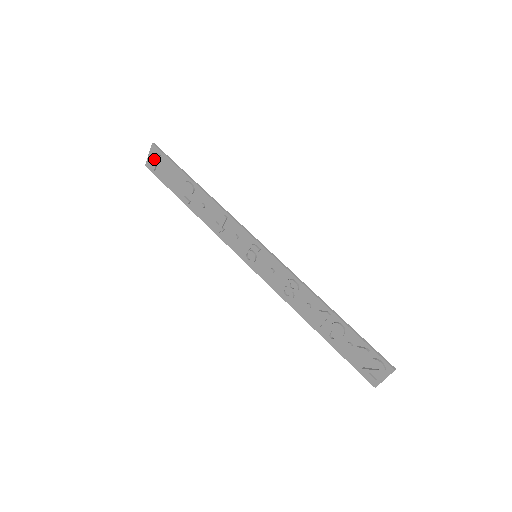
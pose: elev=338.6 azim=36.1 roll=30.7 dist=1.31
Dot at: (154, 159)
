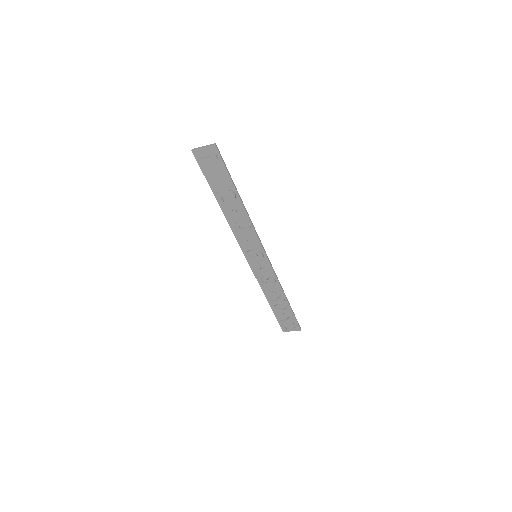
Dot at: (209, 157)
